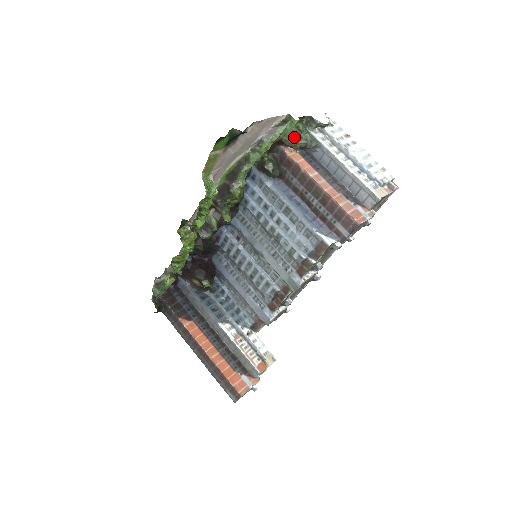
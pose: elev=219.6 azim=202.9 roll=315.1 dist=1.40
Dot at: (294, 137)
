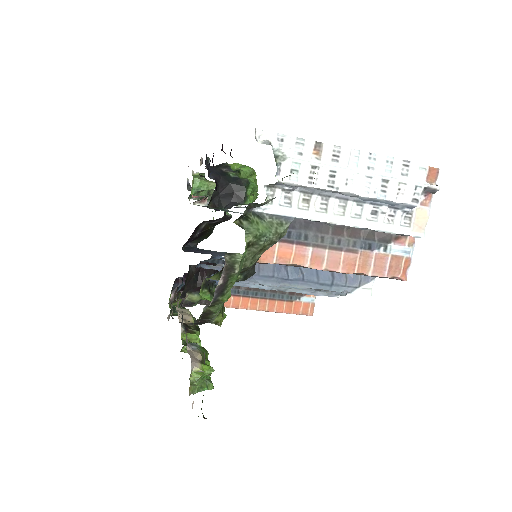
Dot at: (253, 258)
